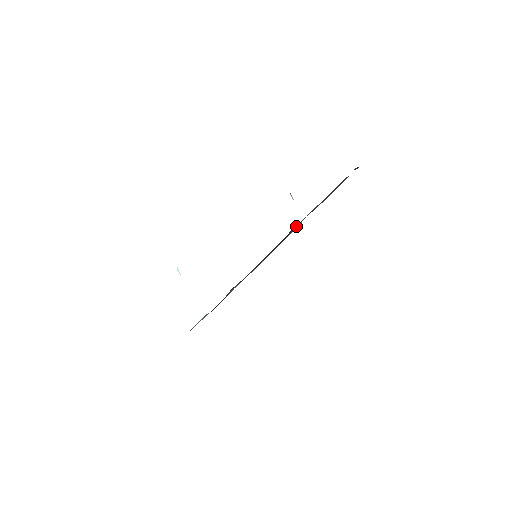
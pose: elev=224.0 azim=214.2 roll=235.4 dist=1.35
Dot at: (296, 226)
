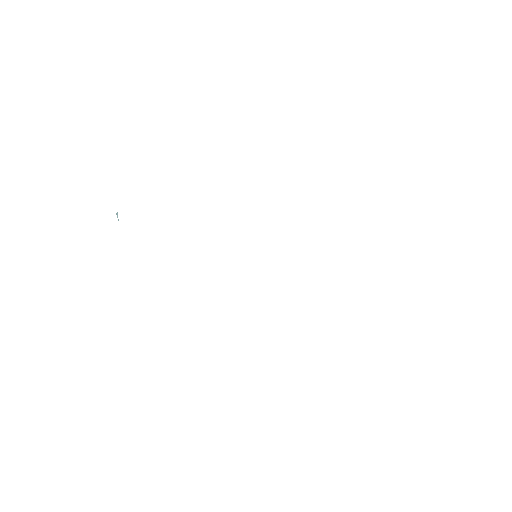
Dot at: occluded
